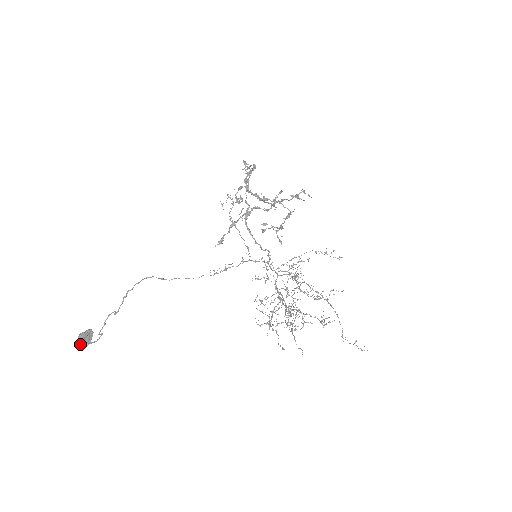
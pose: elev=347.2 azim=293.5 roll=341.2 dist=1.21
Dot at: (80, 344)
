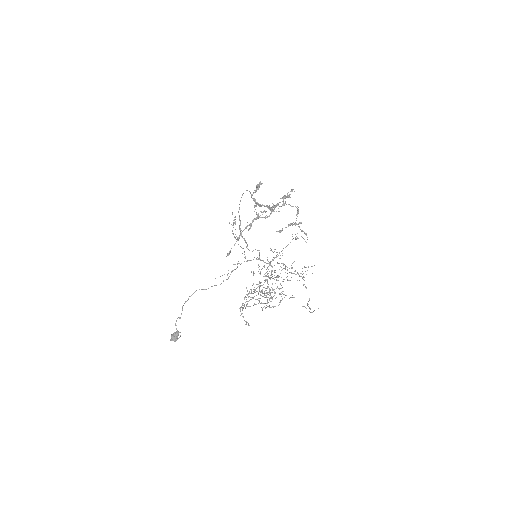
Dot at: (172, 340)
